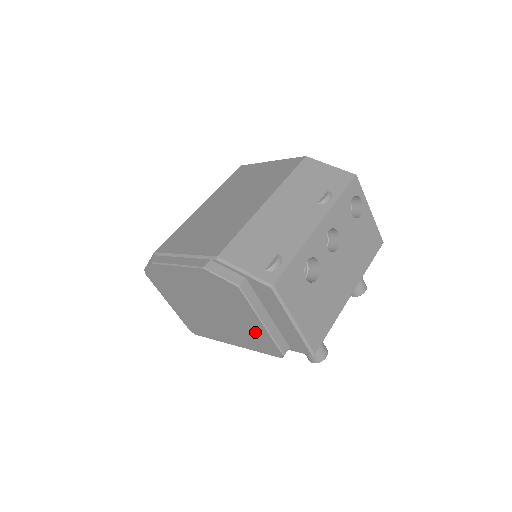
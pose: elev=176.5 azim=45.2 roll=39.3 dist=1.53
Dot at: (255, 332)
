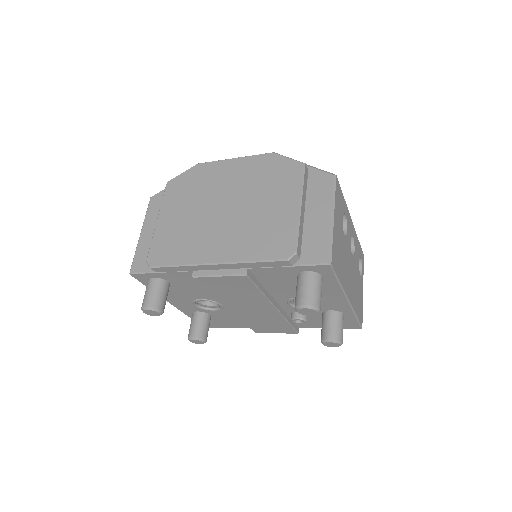
Dot at: (277, 224)
